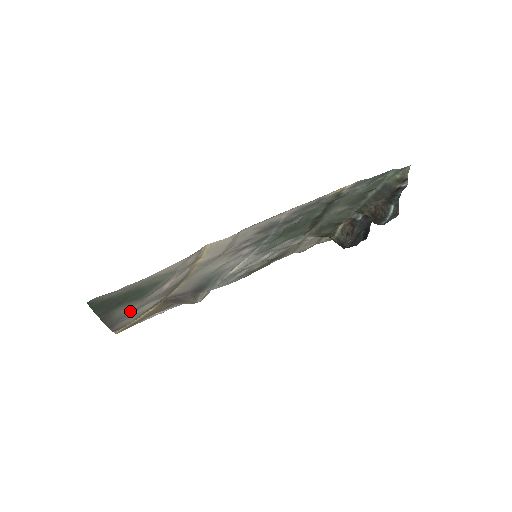
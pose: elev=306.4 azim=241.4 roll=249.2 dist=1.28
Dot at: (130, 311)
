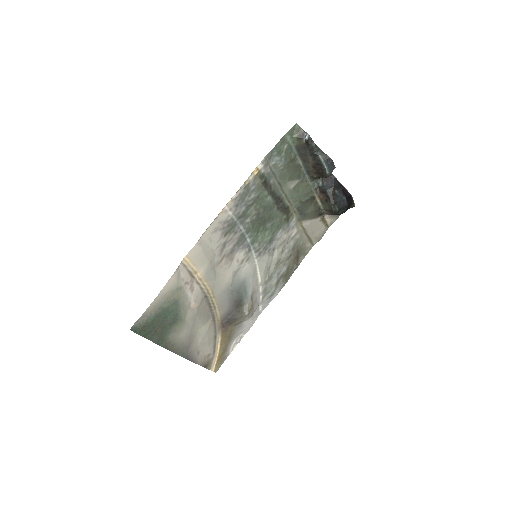
Dot at: (187, 337)
